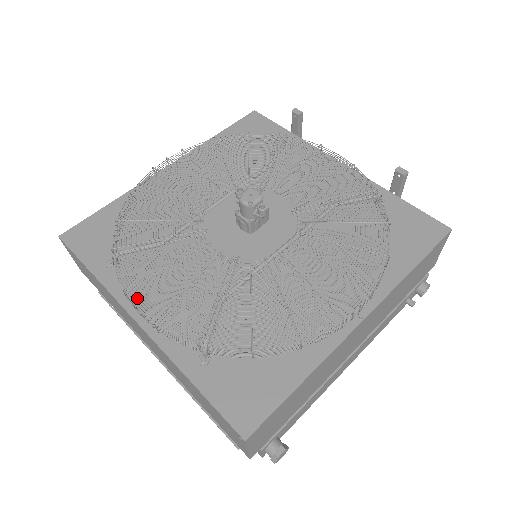
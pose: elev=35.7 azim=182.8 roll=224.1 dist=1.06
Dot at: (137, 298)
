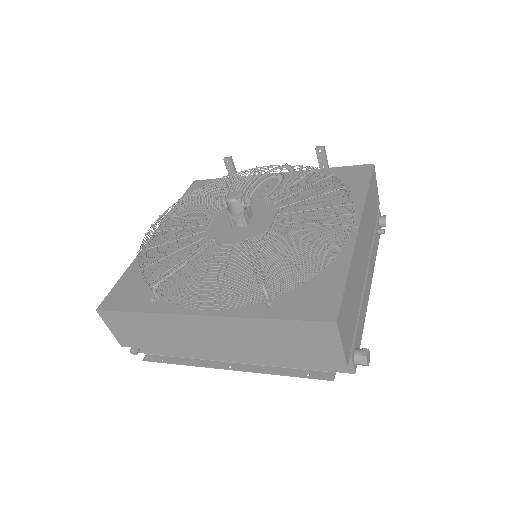
Dot at: (190, 304)
